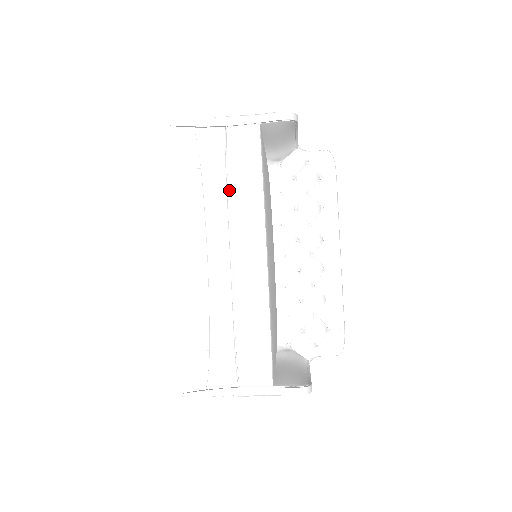
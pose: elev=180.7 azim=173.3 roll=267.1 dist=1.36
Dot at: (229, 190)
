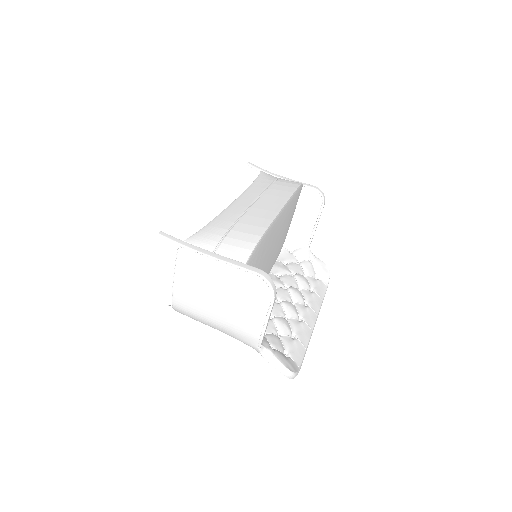
Dot at: (271, 185)
